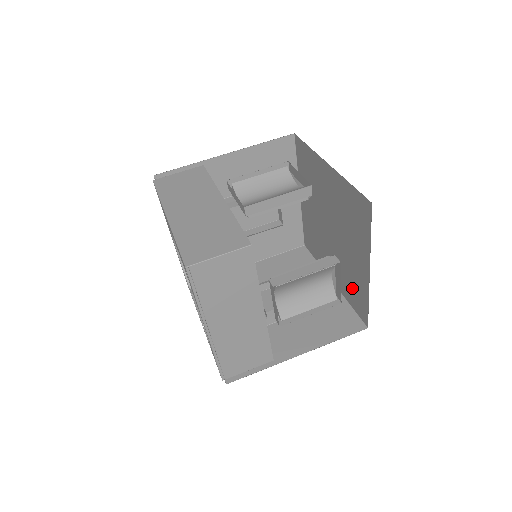
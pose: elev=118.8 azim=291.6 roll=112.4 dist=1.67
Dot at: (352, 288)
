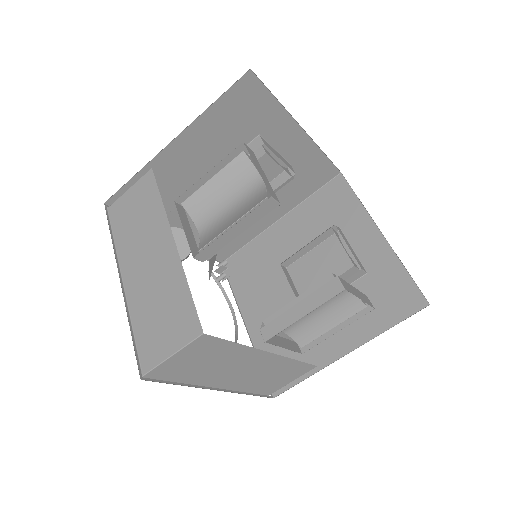
Dot at: occluded
